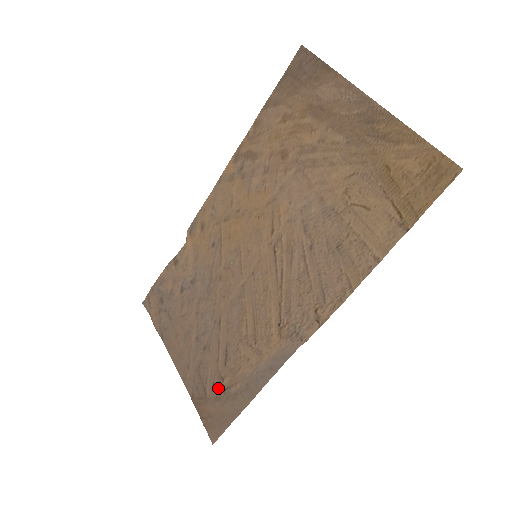
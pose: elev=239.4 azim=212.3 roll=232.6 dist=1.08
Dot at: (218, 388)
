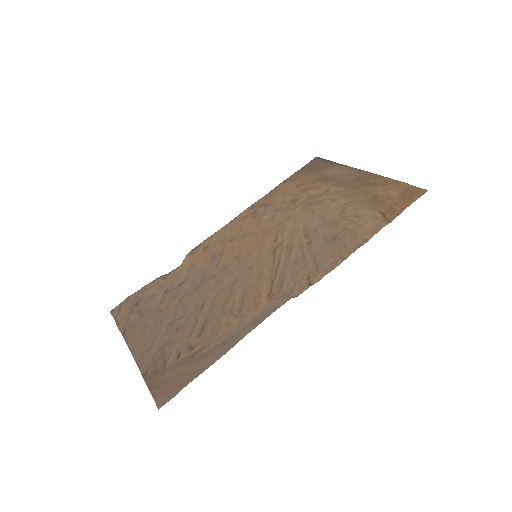
Dot at: (184, 356)
